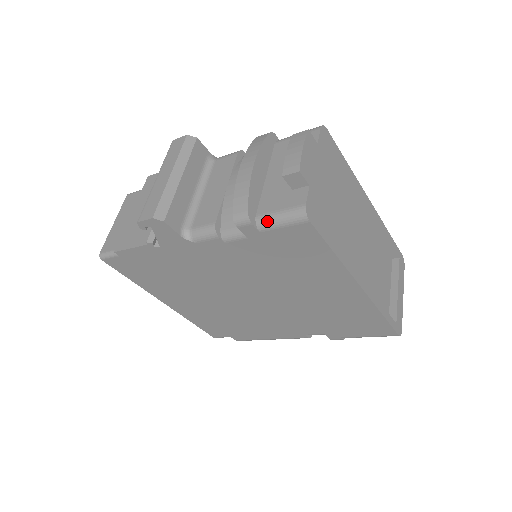
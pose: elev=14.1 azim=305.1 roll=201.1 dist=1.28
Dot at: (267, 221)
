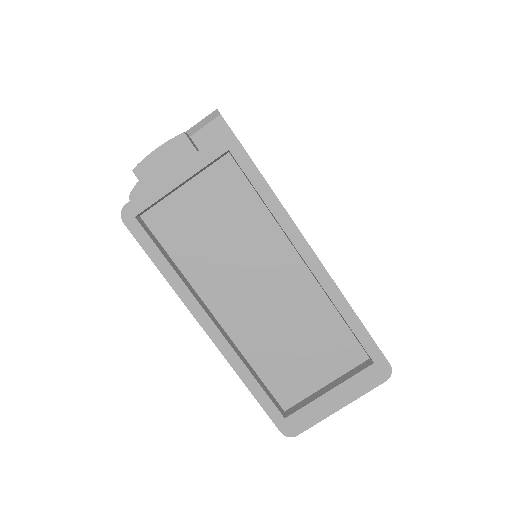
Dot at: occluded
